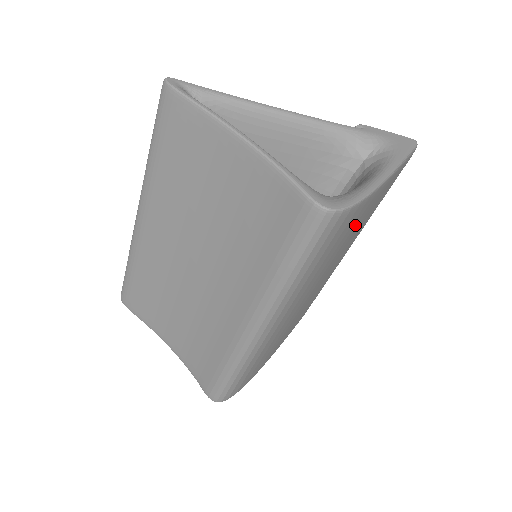
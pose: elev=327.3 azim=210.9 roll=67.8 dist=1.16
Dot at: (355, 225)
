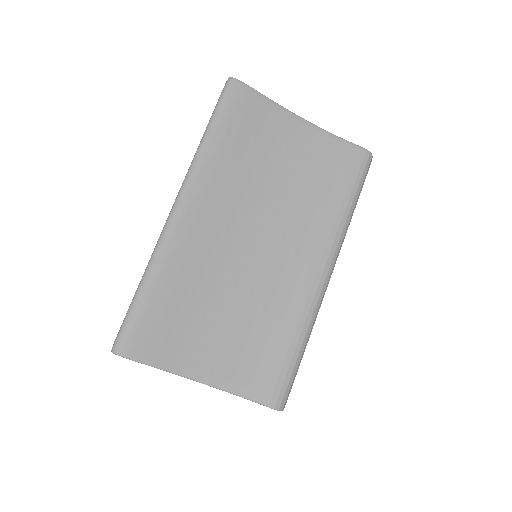
Dot at: occluded
